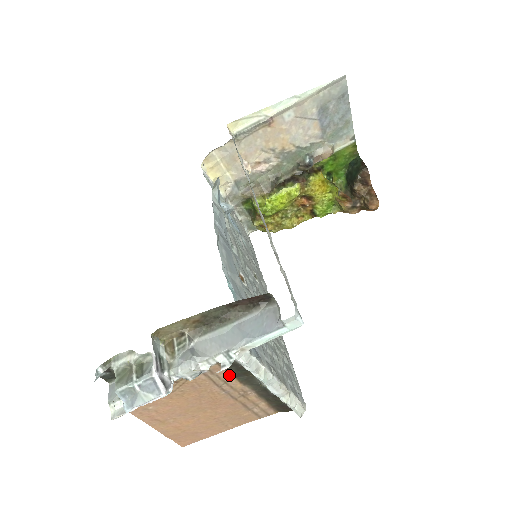
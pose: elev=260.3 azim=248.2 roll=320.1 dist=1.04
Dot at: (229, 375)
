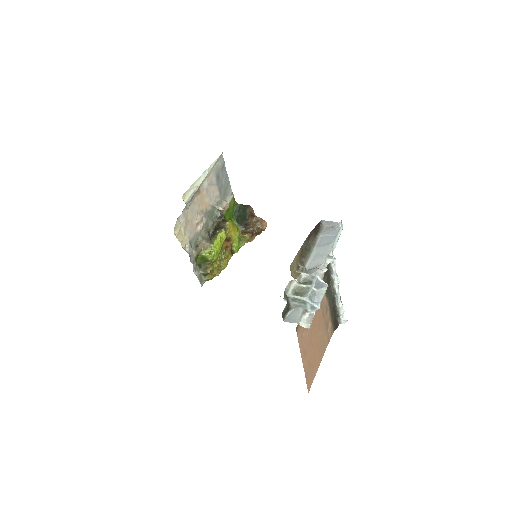
Dot at: occluded
